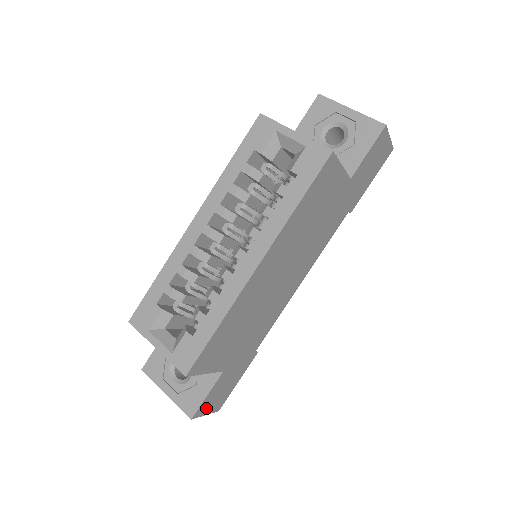
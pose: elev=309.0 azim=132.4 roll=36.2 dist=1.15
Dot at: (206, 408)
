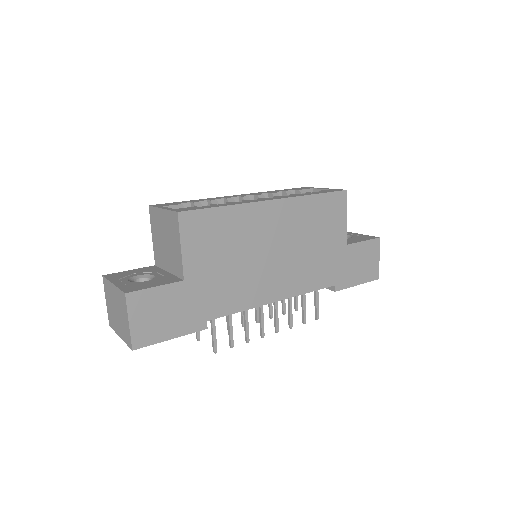
Dot at: (138, 310)
